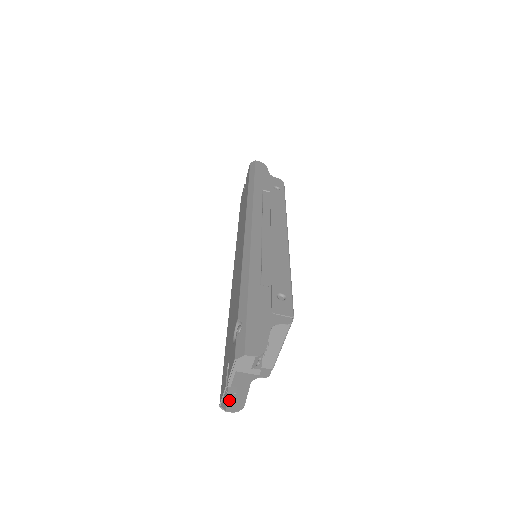
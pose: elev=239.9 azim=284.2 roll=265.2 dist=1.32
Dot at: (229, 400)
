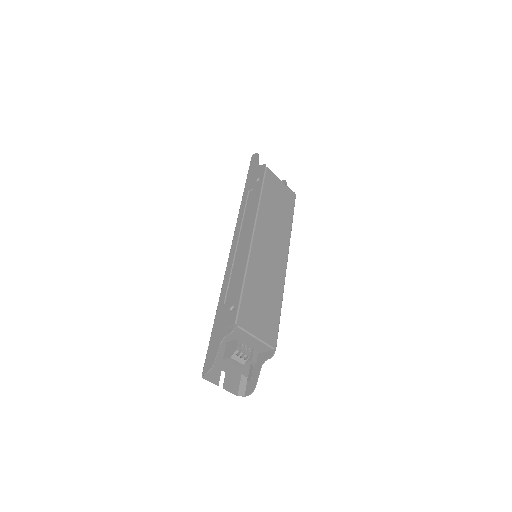
Dot at: (247, 387)
